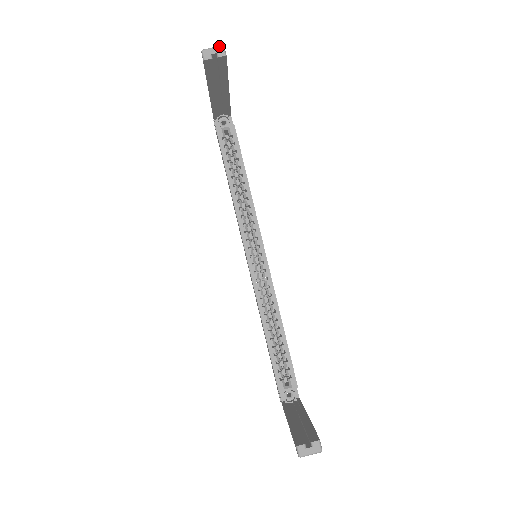
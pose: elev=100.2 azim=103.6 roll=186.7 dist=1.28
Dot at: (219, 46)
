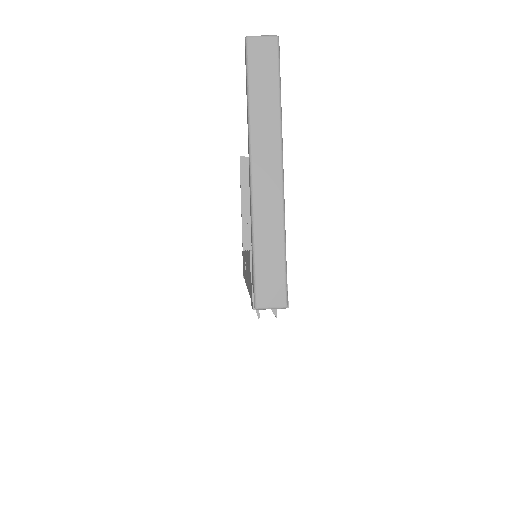
Dot at: occluded
